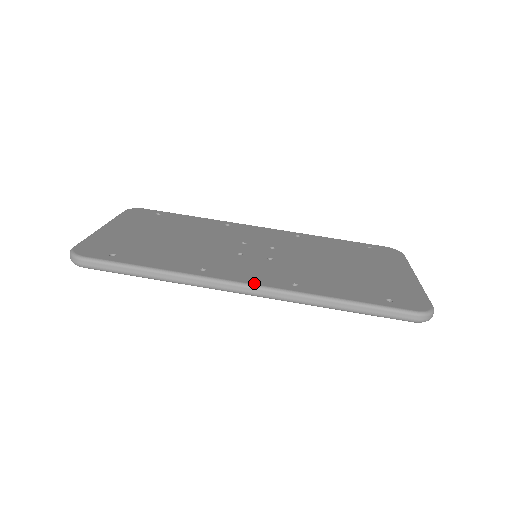
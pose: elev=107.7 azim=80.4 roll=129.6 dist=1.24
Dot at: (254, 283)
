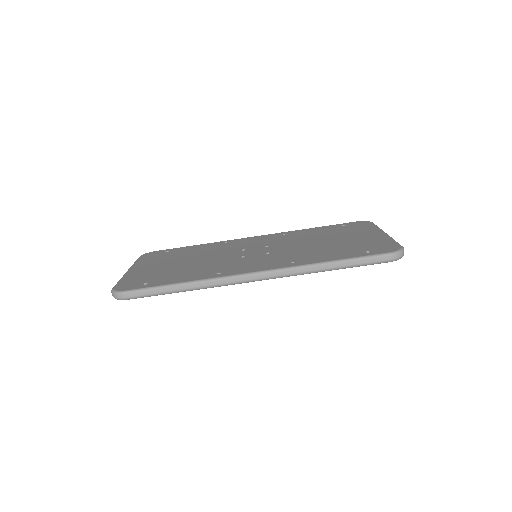
Dot at: (261, 270)
